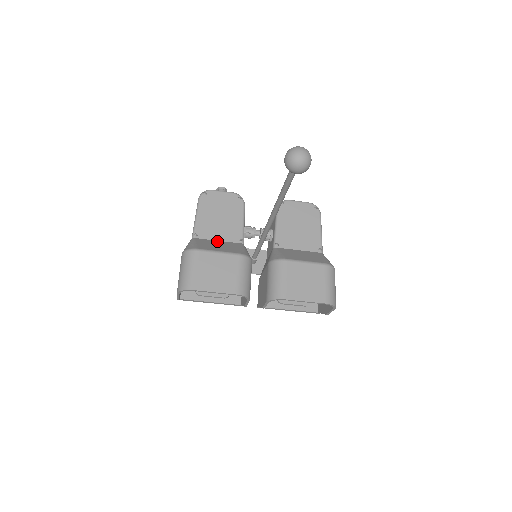
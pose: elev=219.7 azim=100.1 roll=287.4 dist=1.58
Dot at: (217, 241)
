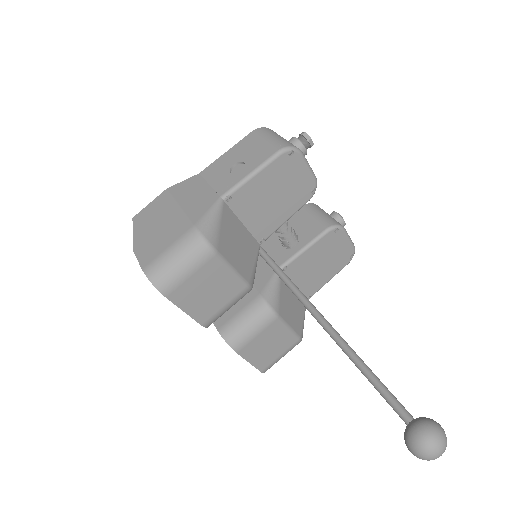
Dot at: (242, 226)
